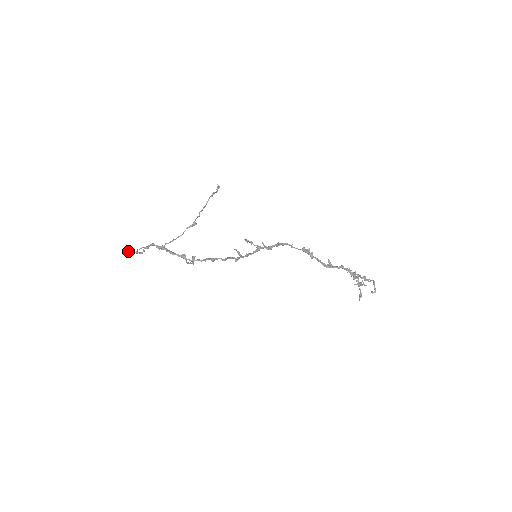
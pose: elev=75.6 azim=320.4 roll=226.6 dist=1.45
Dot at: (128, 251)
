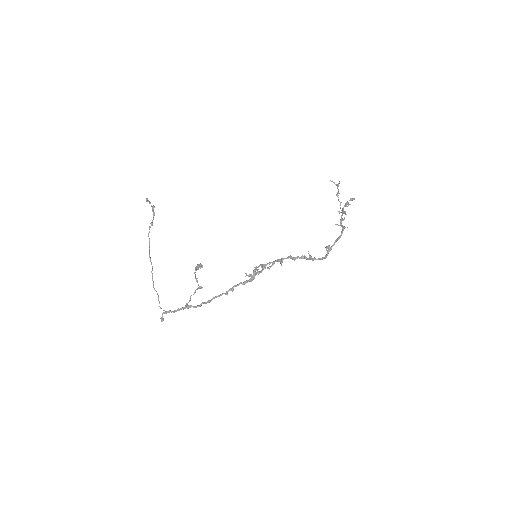
Dot at: occluded
